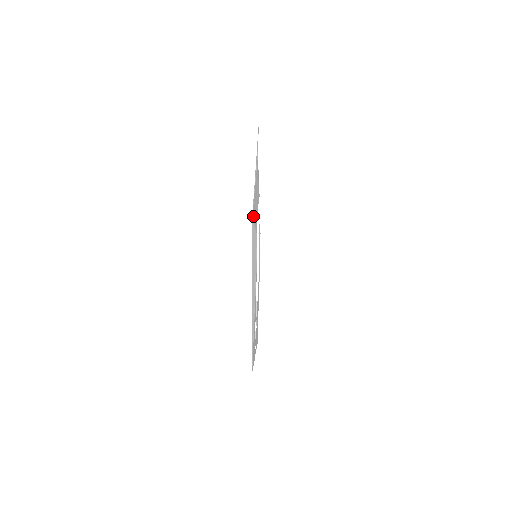
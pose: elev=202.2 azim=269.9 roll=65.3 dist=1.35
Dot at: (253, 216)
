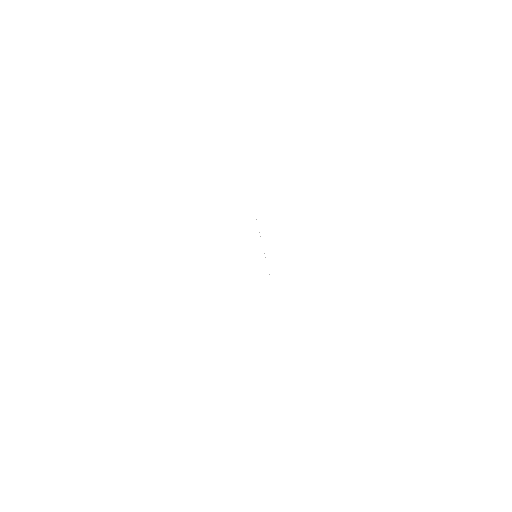
Dot at: occluded
